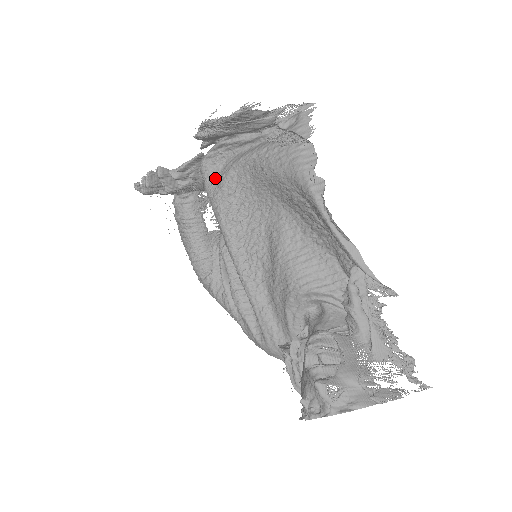
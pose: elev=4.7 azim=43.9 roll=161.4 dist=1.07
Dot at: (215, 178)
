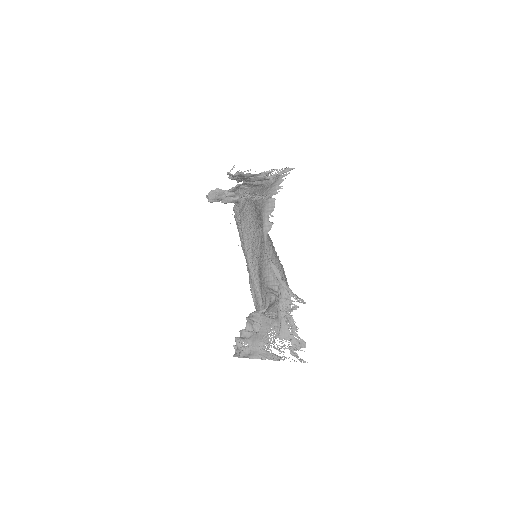
Dot at: (243, 202)
